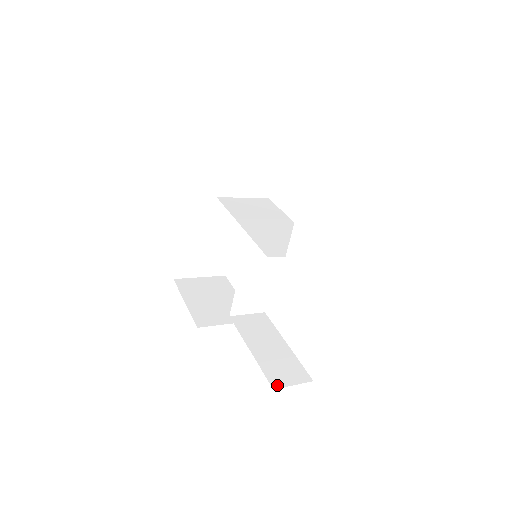
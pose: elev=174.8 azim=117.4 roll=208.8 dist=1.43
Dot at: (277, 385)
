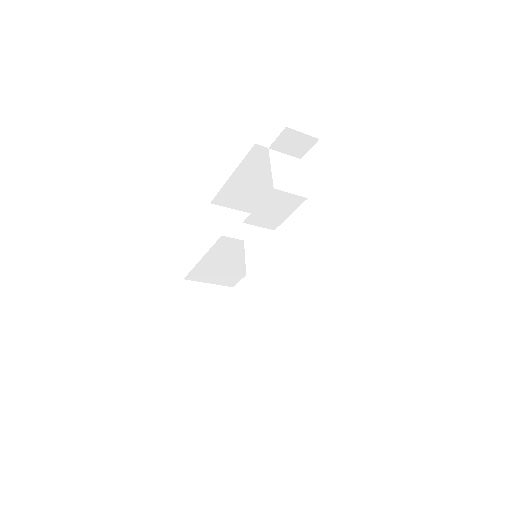
Dot at: occluded
